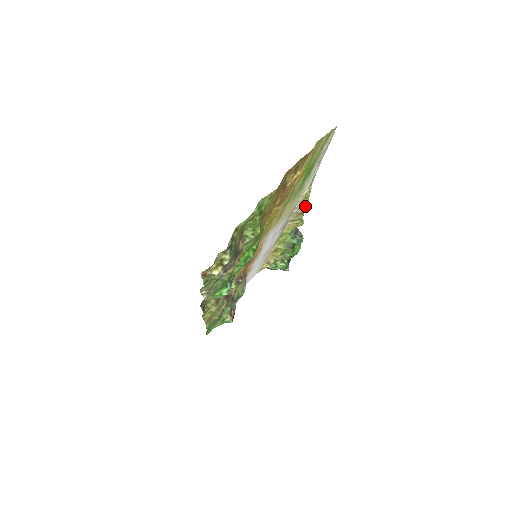
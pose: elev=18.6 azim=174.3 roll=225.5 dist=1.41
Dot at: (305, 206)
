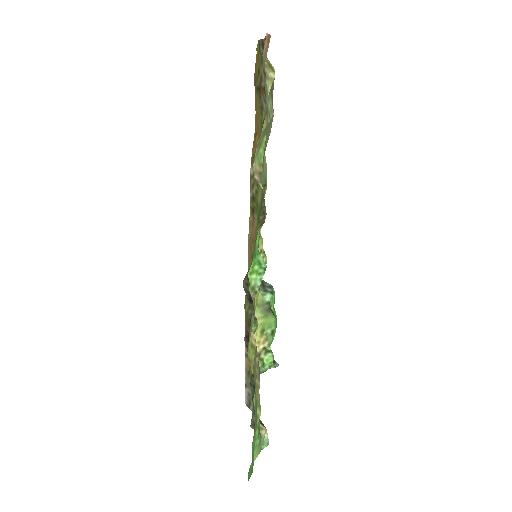
Dot at: occluded
